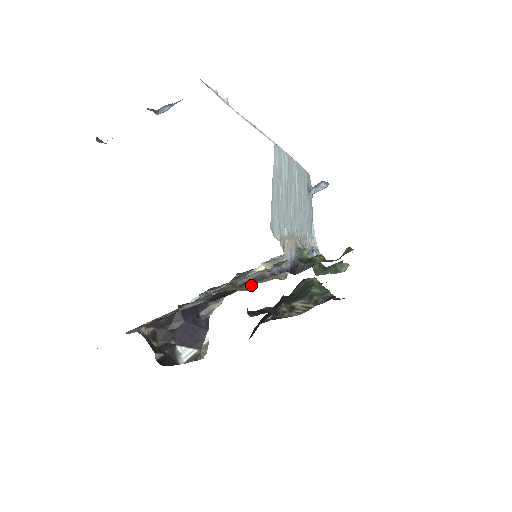
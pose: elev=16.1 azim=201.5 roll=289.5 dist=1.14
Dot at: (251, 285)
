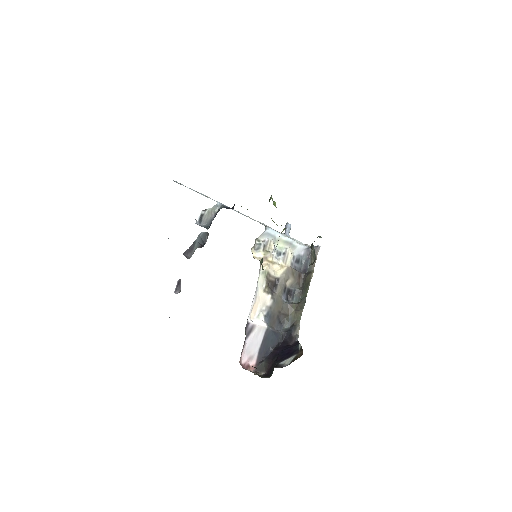
Dot at: (304, 300)
